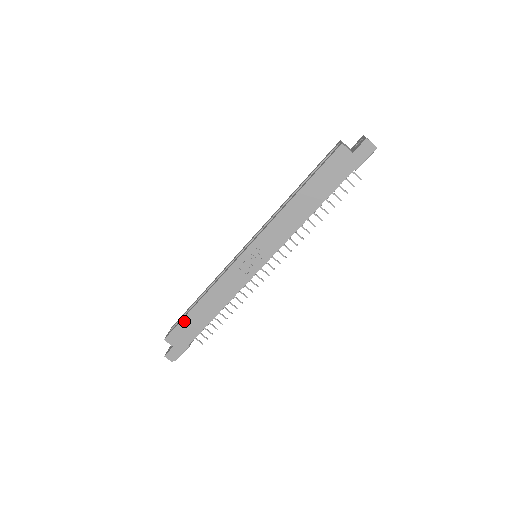
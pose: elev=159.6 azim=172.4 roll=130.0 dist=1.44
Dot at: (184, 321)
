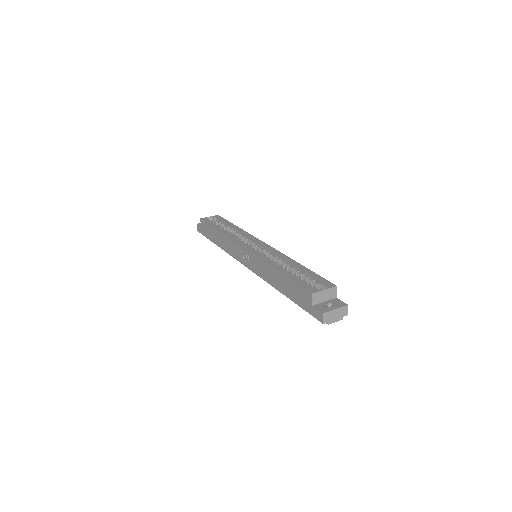
Dot at: (210, 227)
